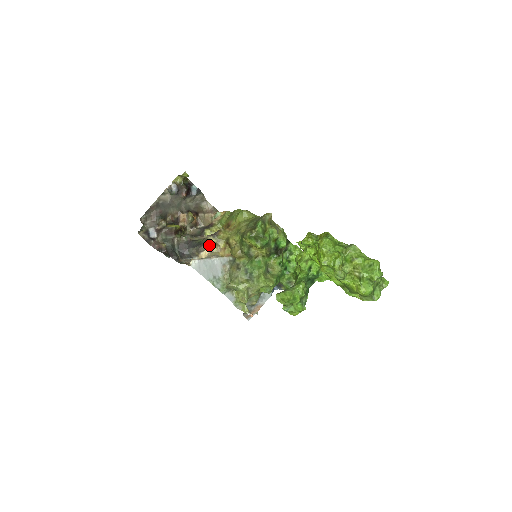
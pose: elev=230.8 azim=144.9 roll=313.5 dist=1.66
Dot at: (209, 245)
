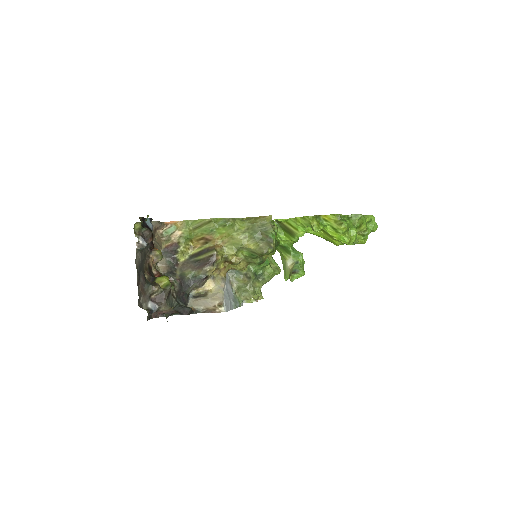
Dot at: (210, 275)
